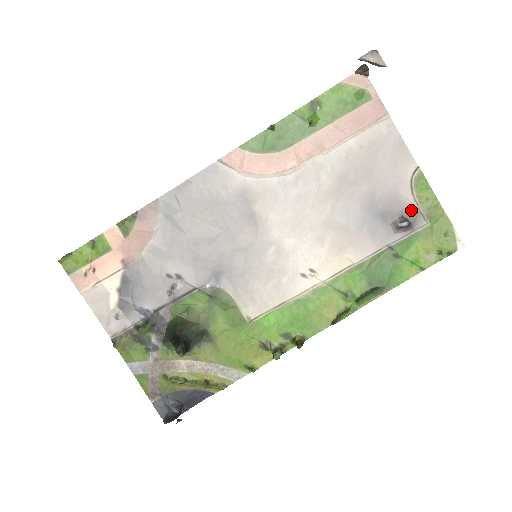
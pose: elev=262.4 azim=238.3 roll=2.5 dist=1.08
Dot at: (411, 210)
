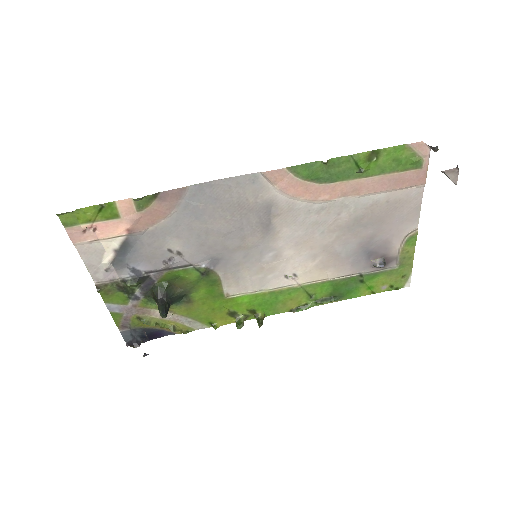
Dot at: (392, 255)
